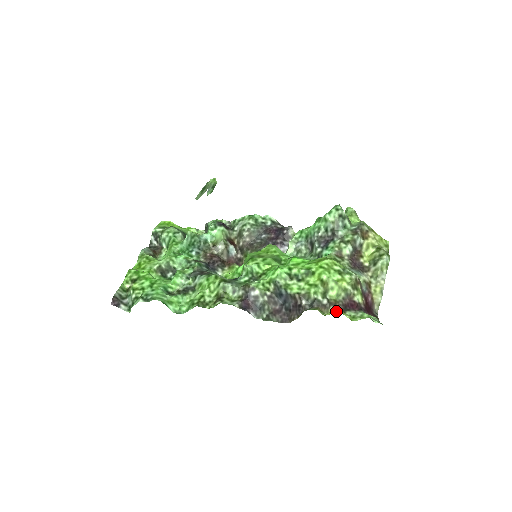
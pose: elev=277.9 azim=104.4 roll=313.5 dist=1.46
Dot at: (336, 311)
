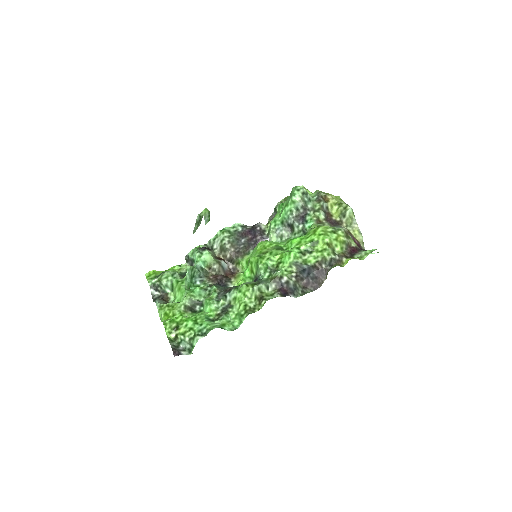
Dot at: (349, 259)
